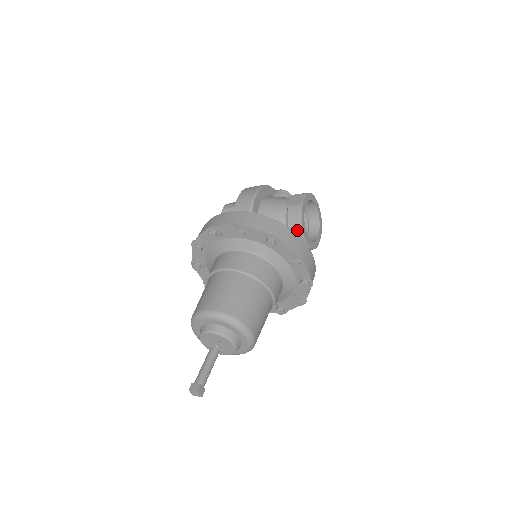
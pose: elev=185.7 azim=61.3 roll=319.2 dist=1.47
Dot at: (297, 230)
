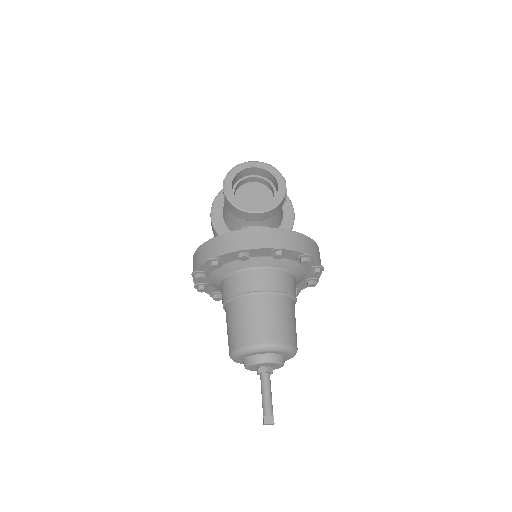
Dot at: (244, 215)
